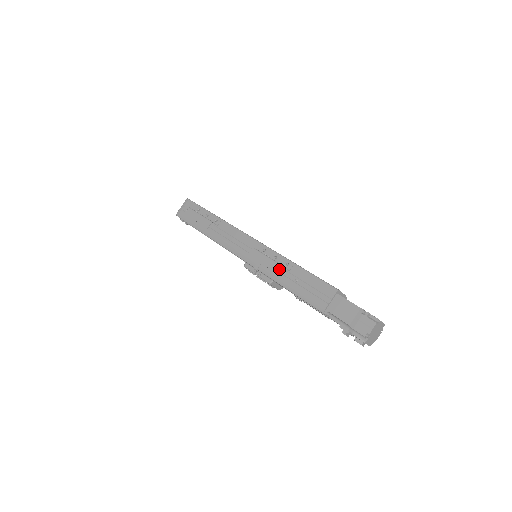
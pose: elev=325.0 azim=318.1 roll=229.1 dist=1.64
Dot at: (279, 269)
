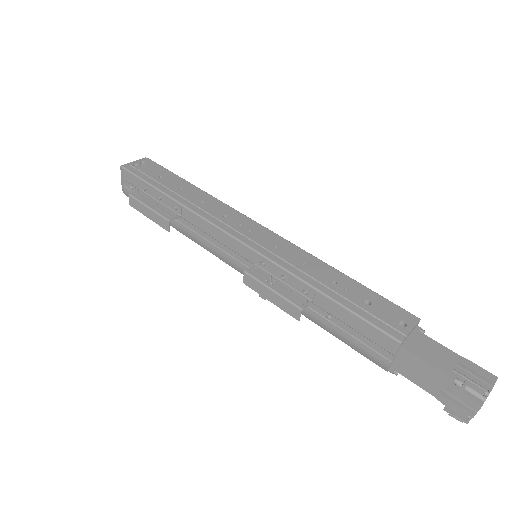
Dot at: (295, 313)
